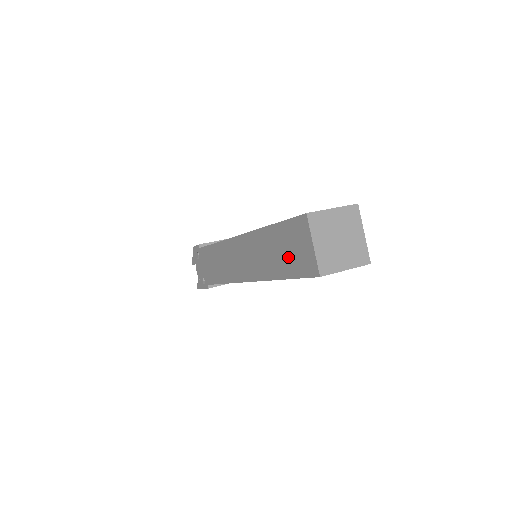
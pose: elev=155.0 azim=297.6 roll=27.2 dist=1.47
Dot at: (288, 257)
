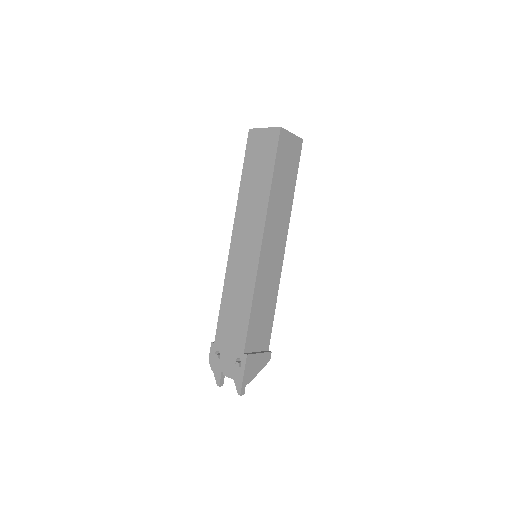
Dot at: (262, 162)
